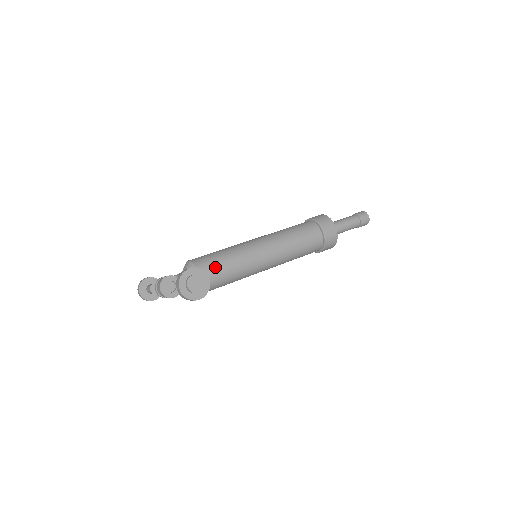
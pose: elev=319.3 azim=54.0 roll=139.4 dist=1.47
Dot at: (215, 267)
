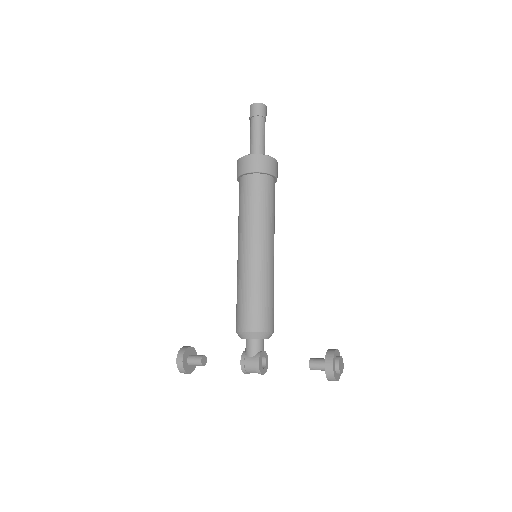
Dot at: (270, 313)
